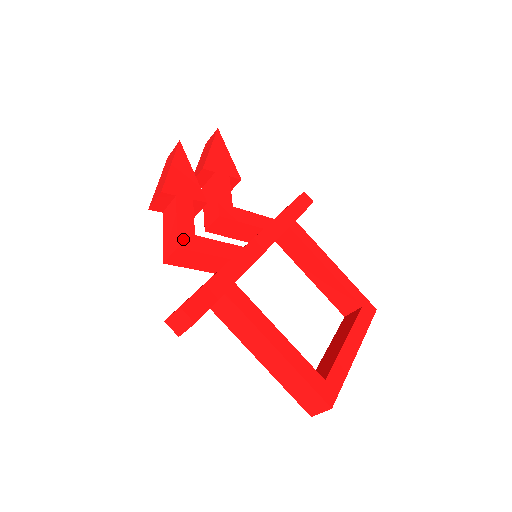
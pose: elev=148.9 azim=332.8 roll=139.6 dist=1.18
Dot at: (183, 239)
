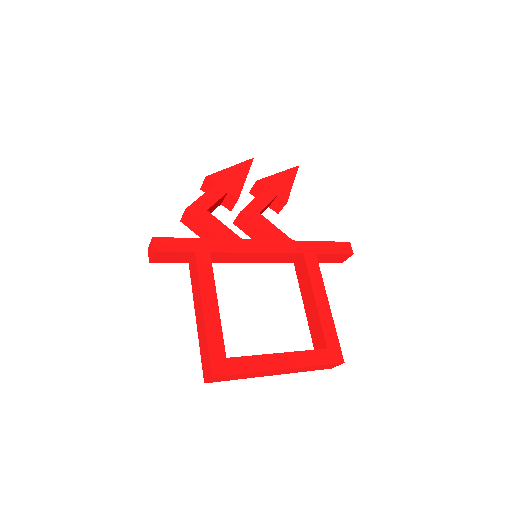
Dot at: (195, 207)
